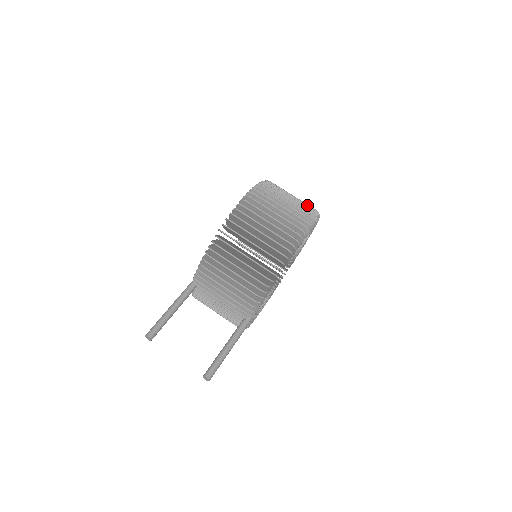
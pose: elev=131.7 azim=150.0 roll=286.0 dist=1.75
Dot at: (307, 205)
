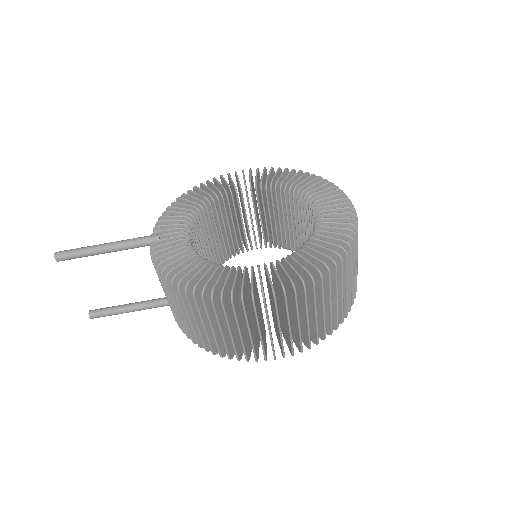
Dot at: (337, 317)
